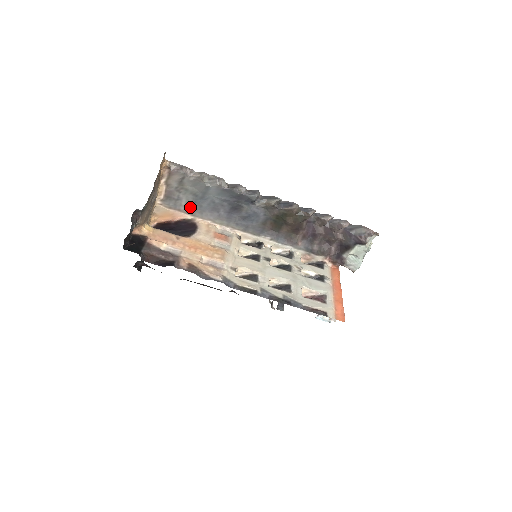
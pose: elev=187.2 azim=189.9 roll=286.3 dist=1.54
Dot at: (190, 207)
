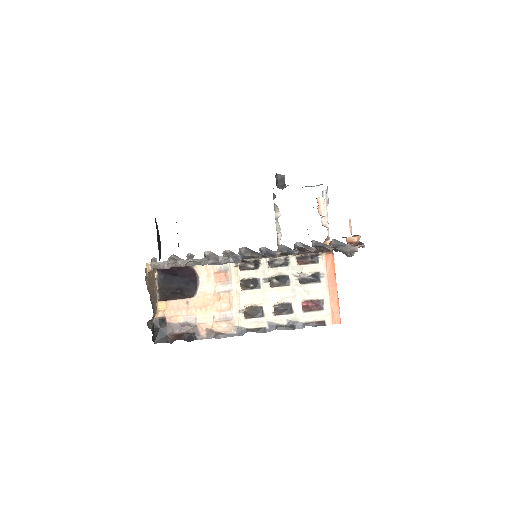
Dot at: occluded
